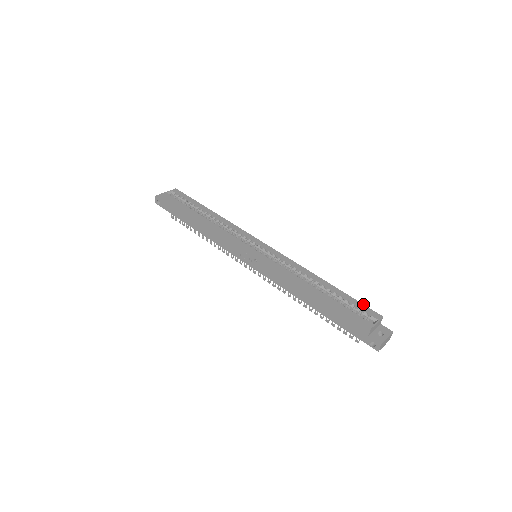
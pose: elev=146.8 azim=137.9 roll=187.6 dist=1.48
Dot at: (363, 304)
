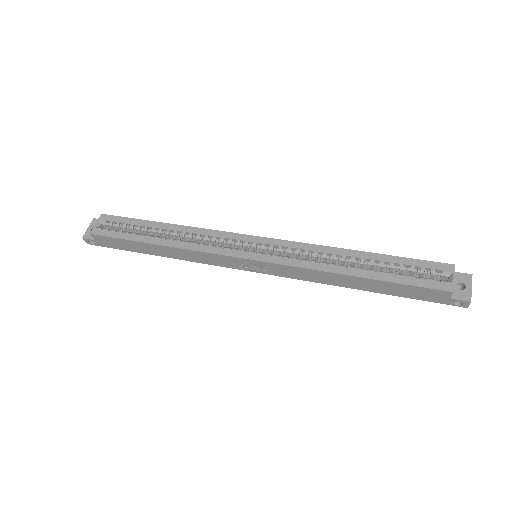
Dot at: (423, 260)
